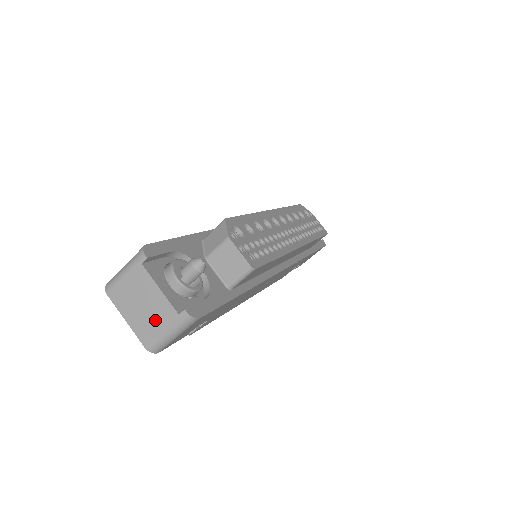
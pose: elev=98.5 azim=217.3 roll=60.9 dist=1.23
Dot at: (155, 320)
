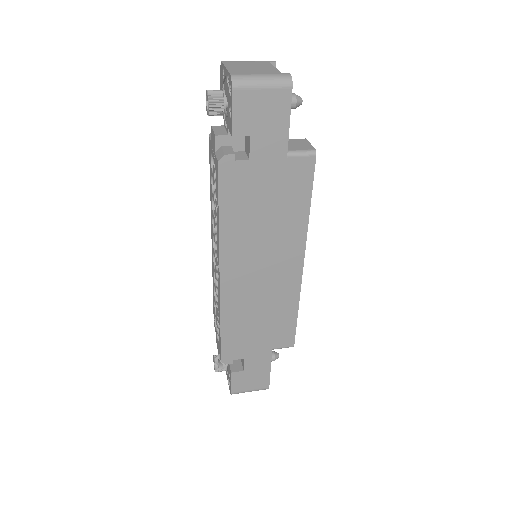
Dot at: (256, 71)
